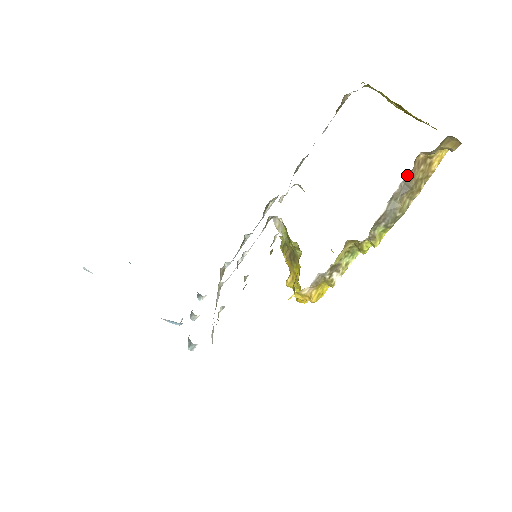
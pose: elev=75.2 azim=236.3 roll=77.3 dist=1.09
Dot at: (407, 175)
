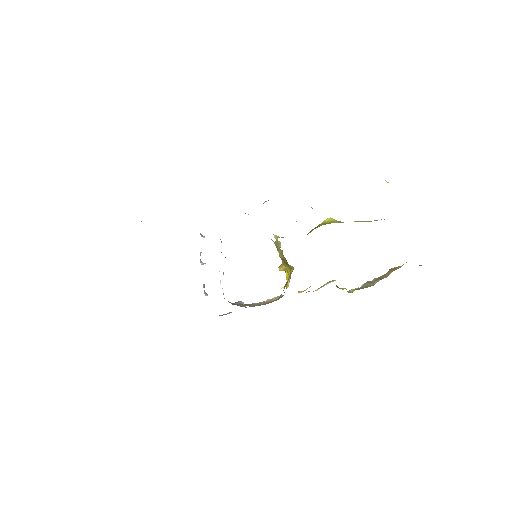
Dot at: (380, 276)
